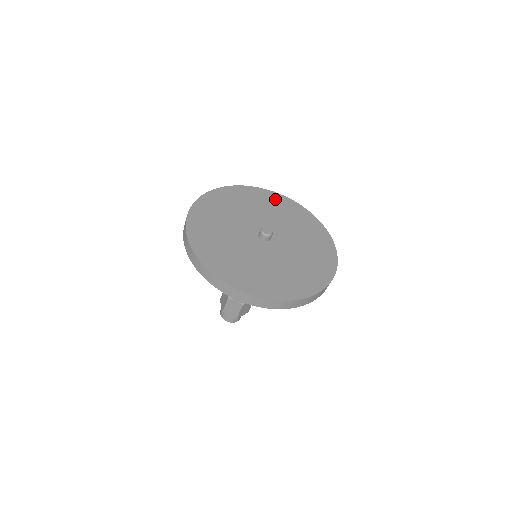
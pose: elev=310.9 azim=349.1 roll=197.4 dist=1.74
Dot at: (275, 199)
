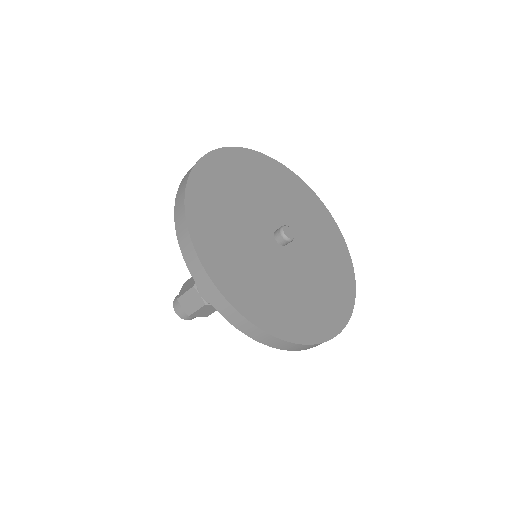
Dot at: (254, 162)
